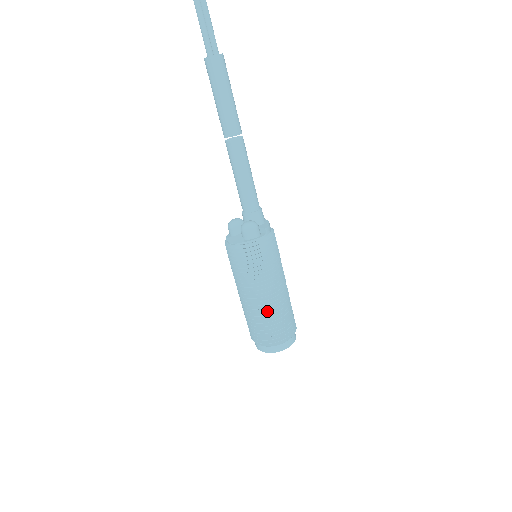
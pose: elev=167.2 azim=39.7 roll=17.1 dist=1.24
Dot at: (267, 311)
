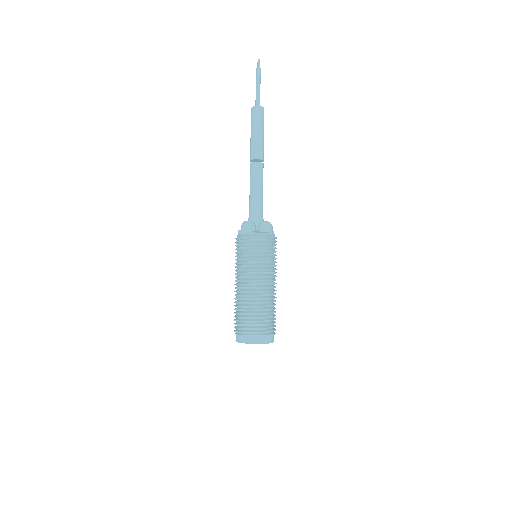
Dot at: (274, 298)
